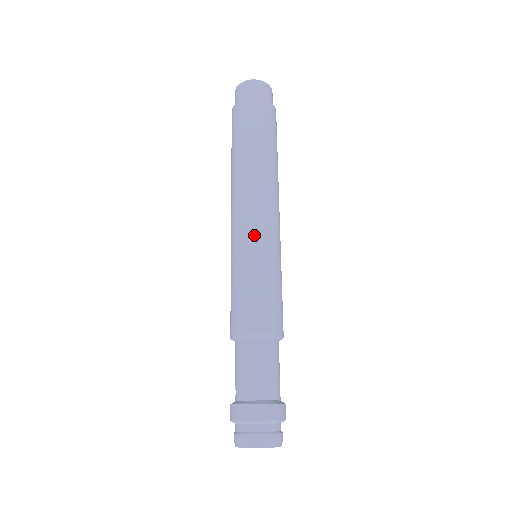
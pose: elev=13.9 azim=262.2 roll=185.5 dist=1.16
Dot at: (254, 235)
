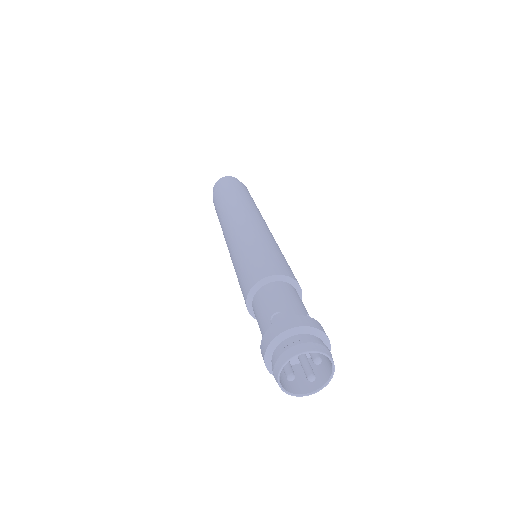
Dot at: (271, 234)
